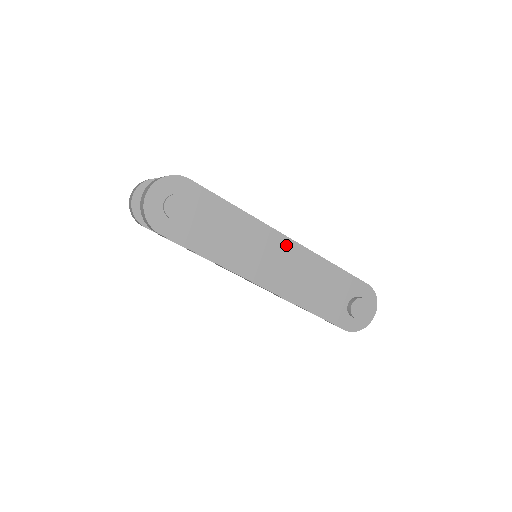
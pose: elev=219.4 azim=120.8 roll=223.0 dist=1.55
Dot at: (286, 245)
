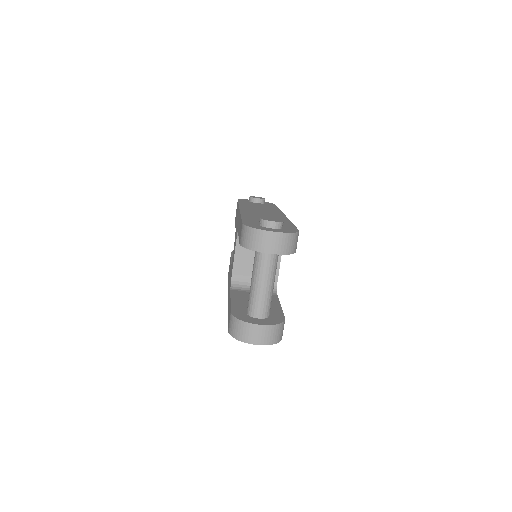
Dot at: occluded
